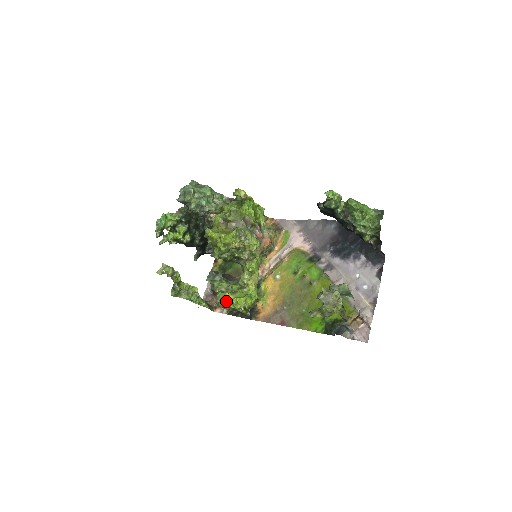
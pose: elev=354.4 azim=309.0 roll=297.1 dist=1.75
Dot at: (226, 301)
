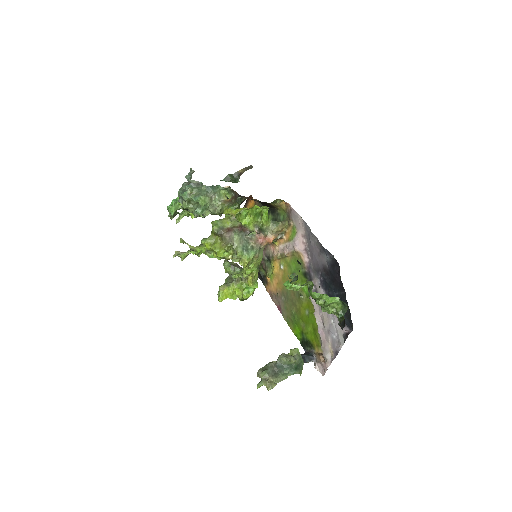
Dot at: (222, 300)
